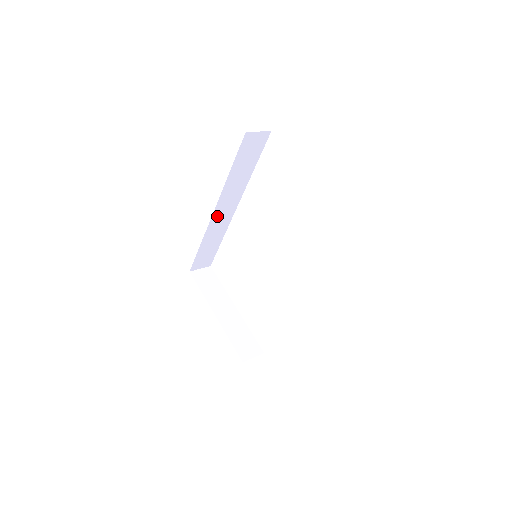
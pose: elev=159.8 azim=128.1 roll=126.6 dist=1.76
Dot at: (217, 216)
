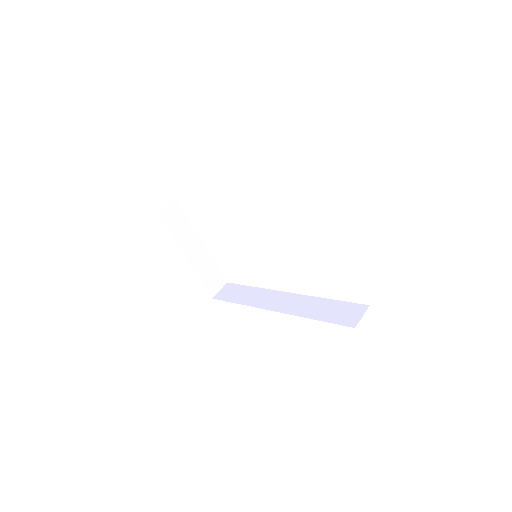
Dot at: occluded
